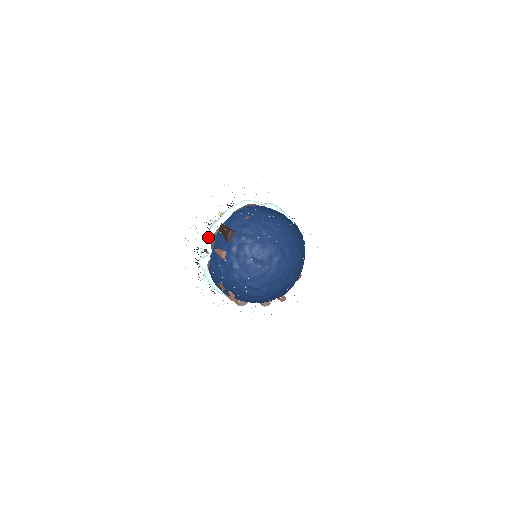
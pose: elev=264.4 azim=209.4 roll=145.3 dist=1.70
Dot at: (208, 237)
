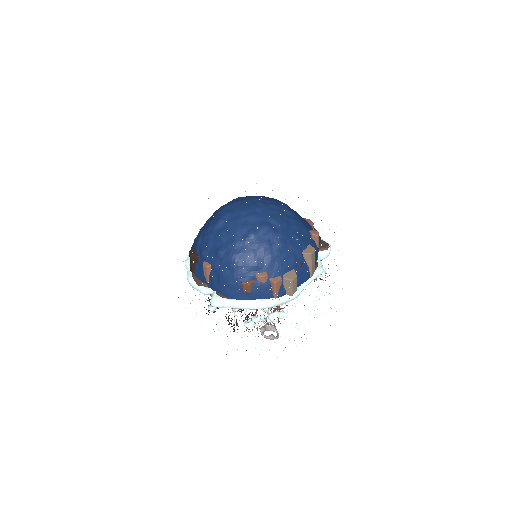
Dot at: (194, 288)
